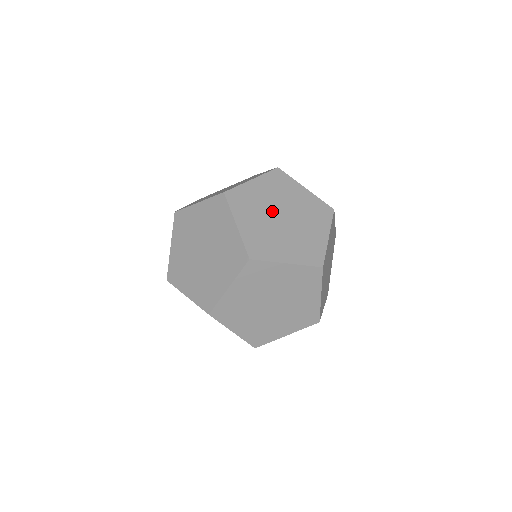
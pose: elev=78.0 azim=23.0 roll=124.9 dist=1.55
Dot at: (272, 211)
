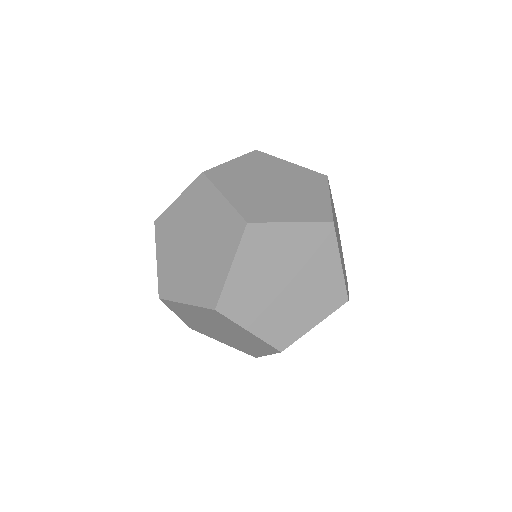
Dot at: (260, 182)
